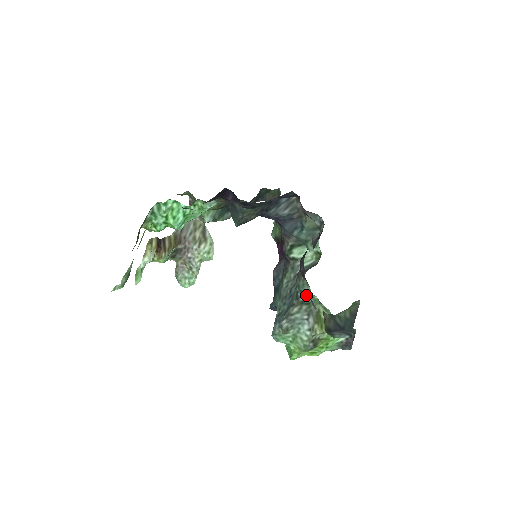
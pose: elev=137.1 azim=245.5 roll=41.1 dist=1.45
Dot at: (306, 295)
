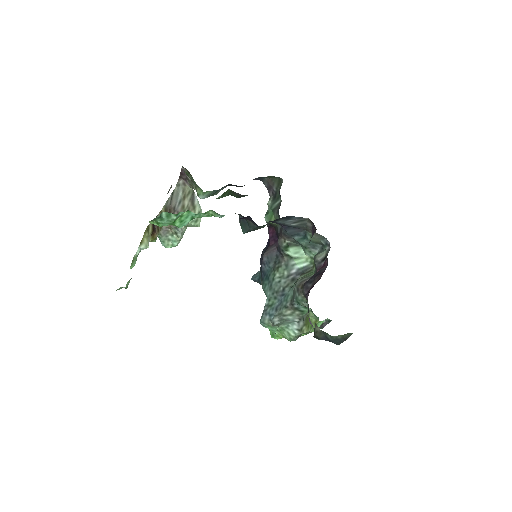
Dot at: (302, 305)
